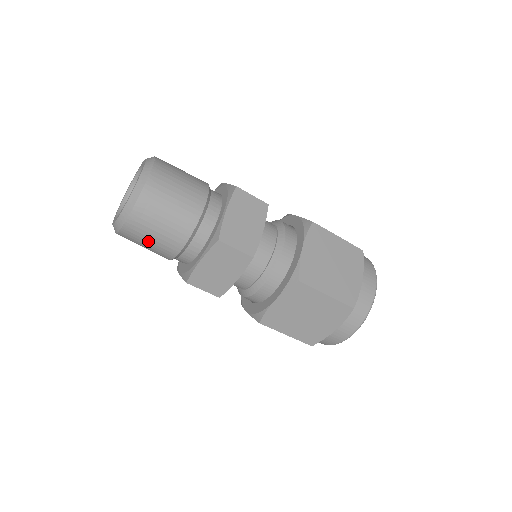
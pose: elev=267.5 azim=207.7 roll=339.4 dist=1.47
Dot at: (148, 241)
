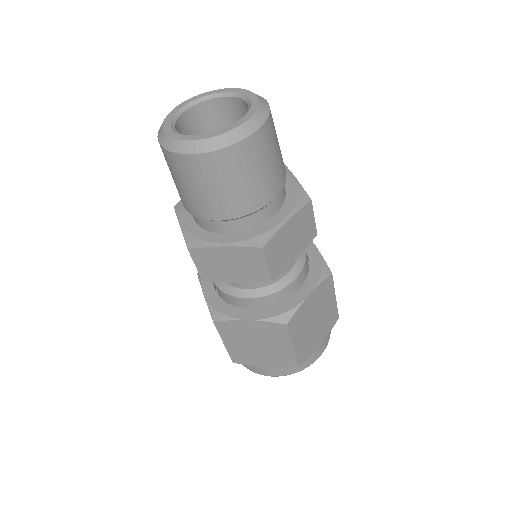
Dot at: (249, 175)
